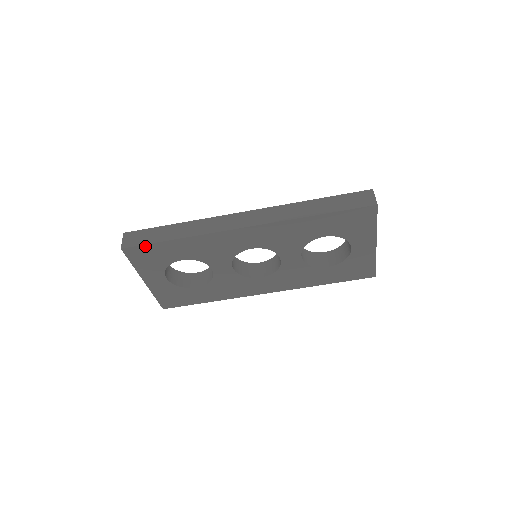
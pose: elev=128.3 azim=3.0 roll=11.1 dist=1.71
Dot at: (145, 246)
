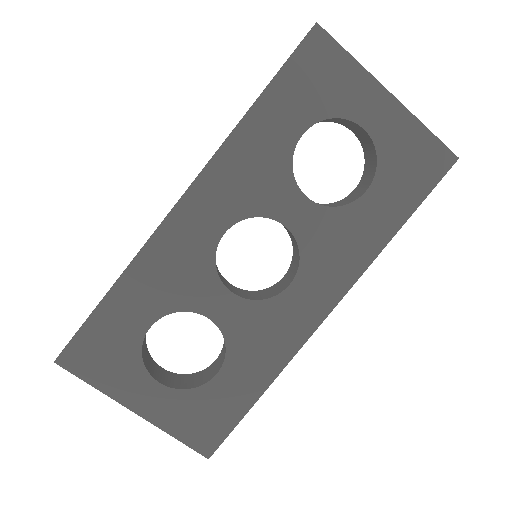
Dot at: (81, 334)
